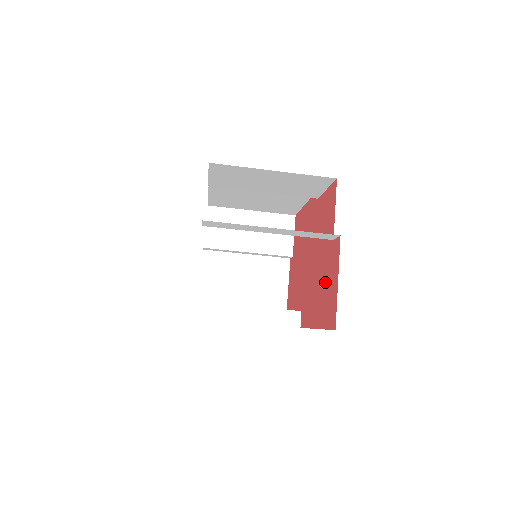
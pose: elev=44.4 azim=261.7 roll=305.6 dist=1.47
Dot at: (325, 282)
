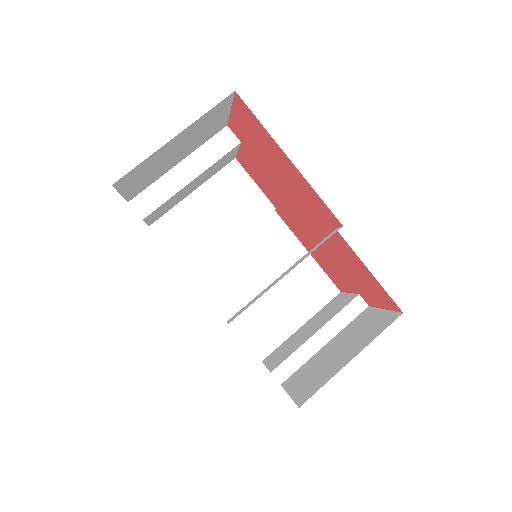
Dot at: (259, 148)
